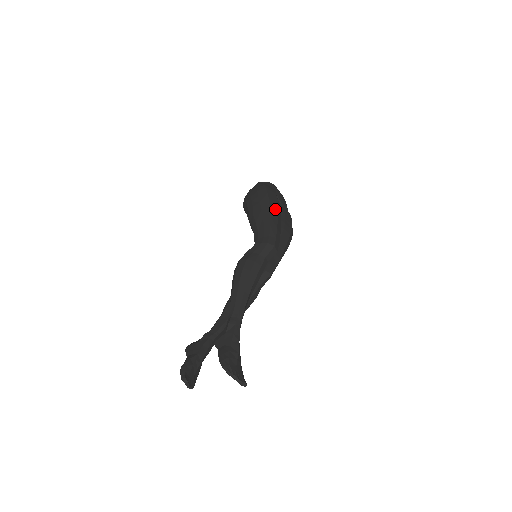
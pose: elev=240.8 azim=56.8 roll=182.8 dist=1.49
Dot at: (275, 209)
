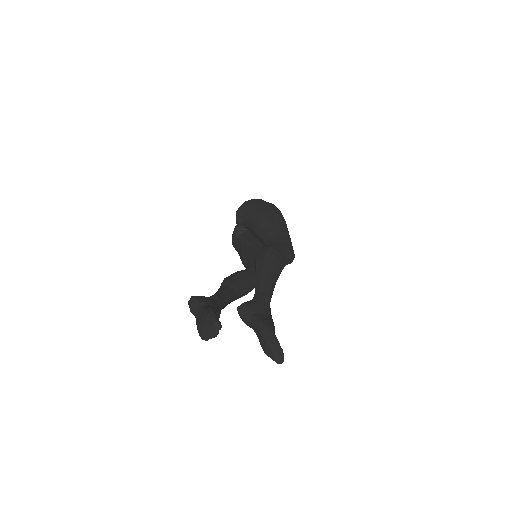
Dot at: occluded
